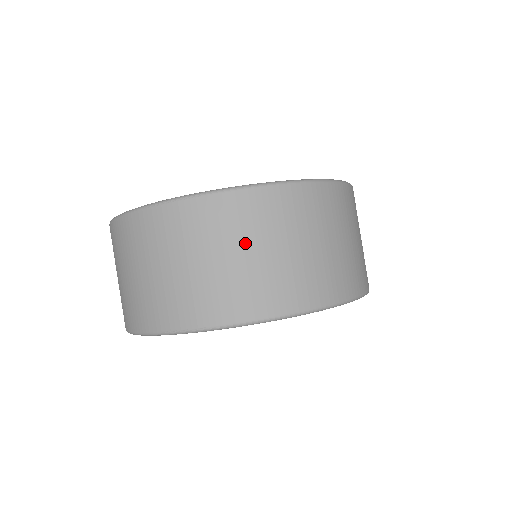
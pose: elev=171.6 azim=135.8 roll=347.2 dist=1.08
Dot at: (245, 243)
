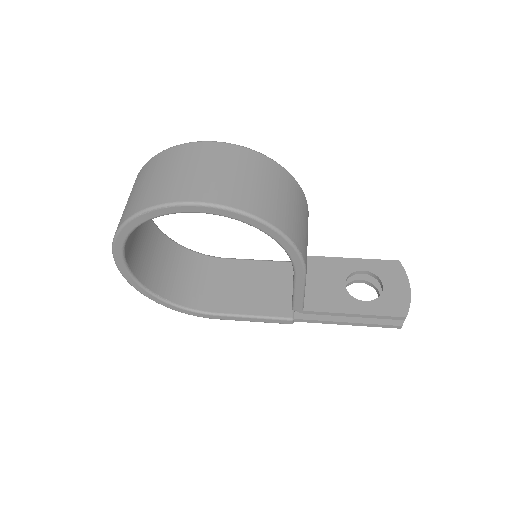
Dot at: (142, 181)
